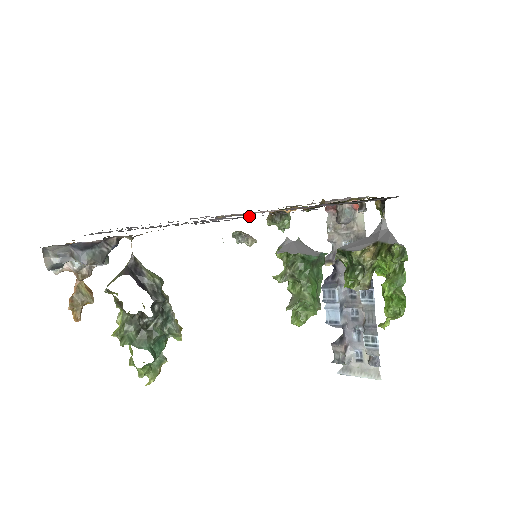
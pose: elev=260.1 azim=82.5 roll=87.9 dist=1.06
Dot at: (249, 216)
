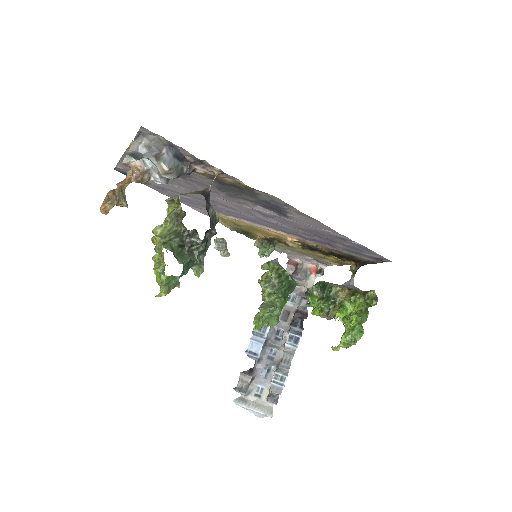
Dot at: (300, 214)
